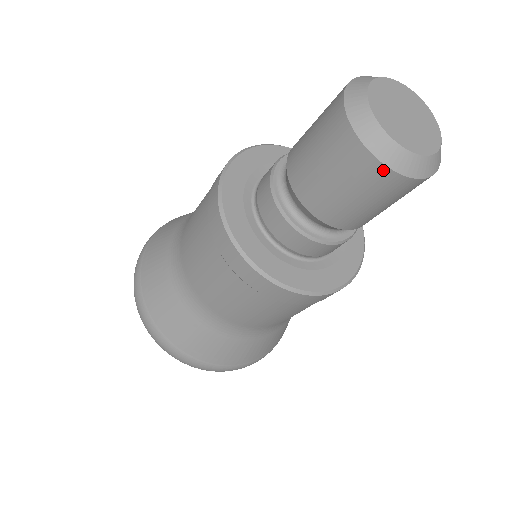
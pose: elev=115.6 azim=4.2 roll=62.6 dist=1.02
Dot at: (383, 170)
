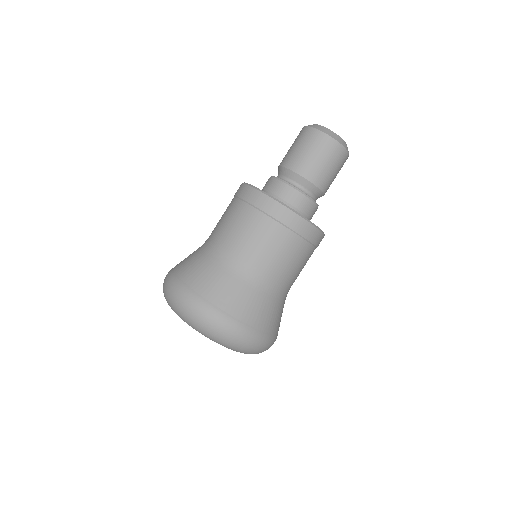
Dot at: (331, 140)
